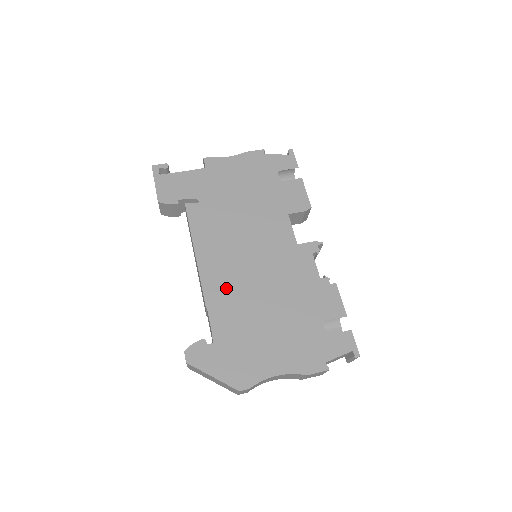
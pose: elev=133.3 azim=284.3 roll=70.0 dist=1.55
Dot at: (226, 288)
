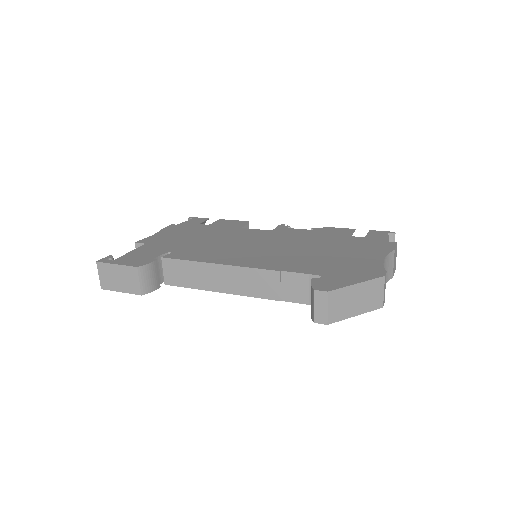
Dot at: (273, 260)
